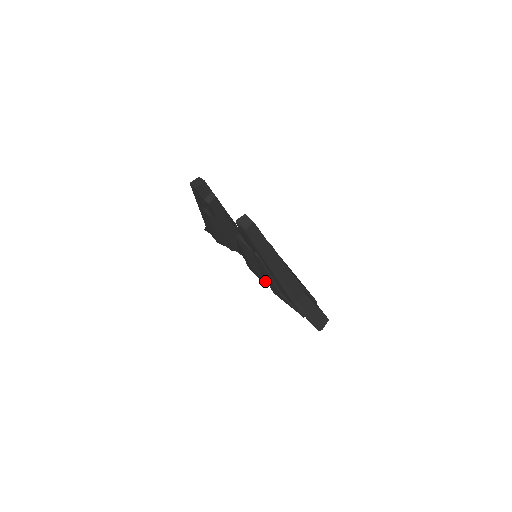
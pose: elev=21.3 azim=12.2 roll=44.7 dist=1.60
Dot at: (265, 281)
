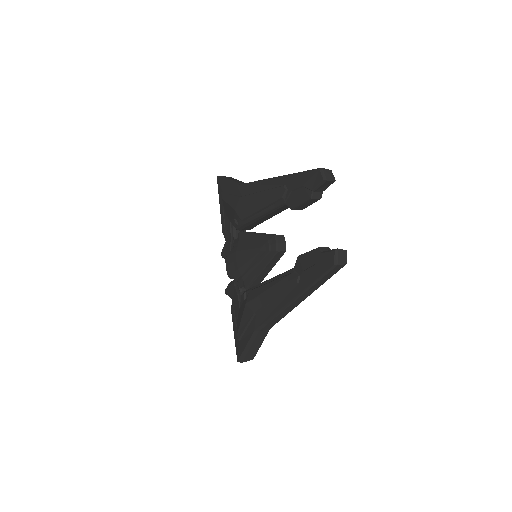
Dot at: (230, 276)
